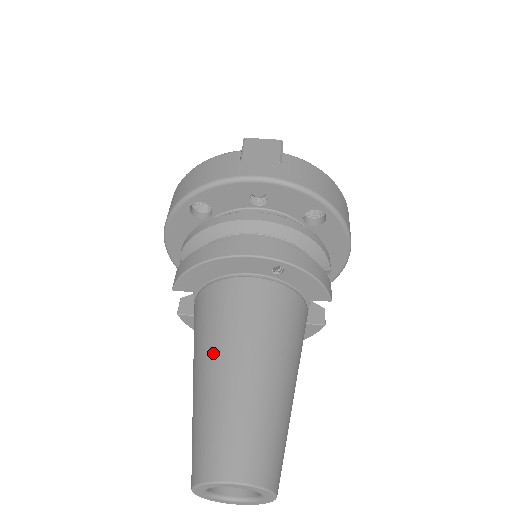
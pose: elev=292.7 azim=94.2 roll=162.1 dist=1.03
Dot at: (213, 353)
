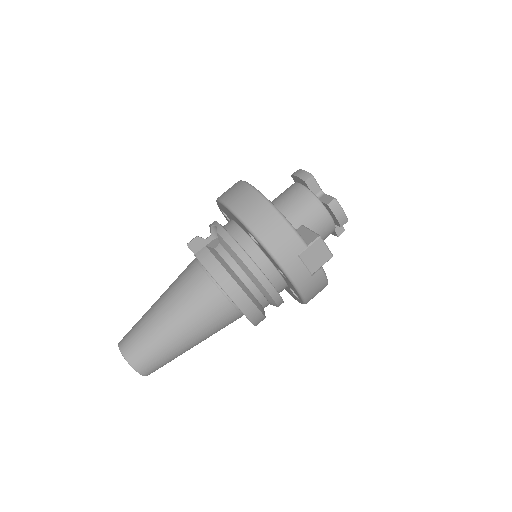
Dot at: (179, 318)
